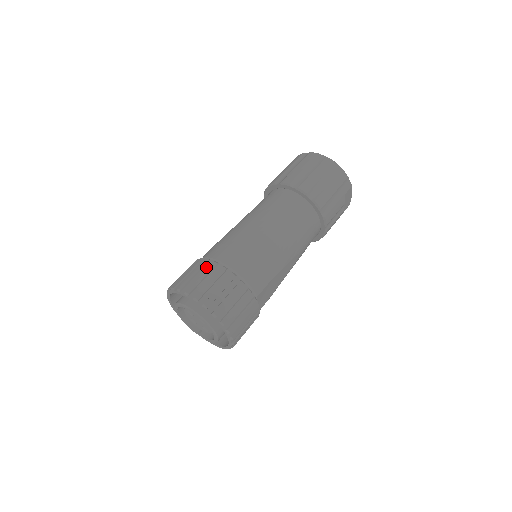
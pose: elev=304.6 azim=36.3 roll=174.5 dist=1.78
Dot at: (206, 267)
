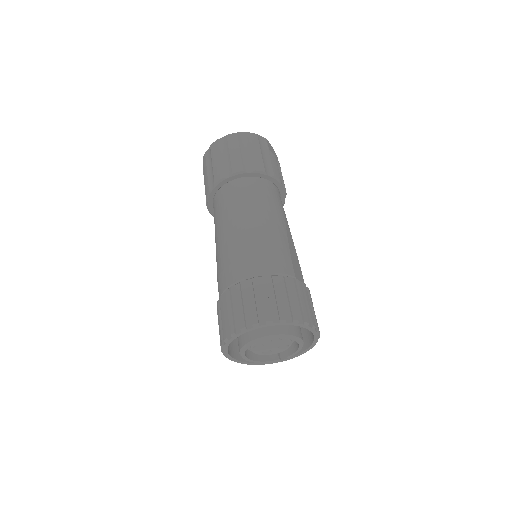
Dot at: (233, 296)
